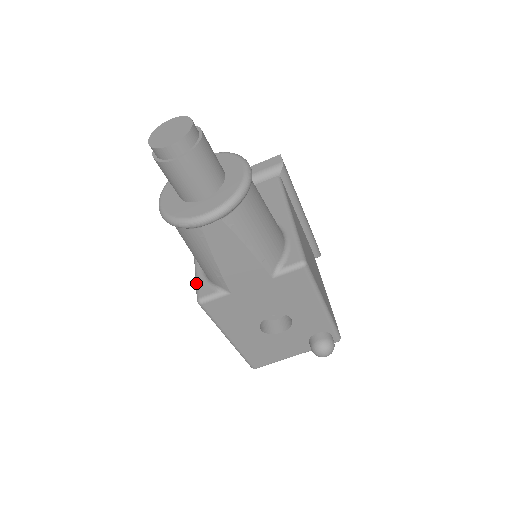
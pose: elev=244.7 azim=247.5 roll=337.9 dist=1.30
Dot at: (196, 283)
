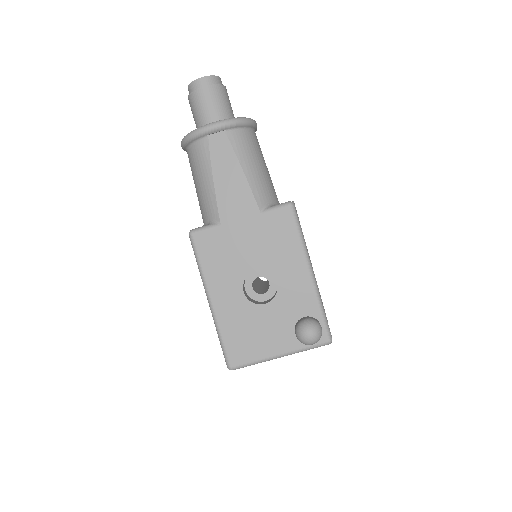
Dot at: occluded
